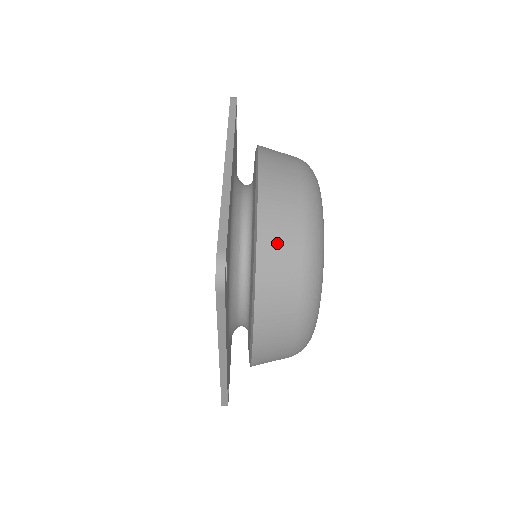
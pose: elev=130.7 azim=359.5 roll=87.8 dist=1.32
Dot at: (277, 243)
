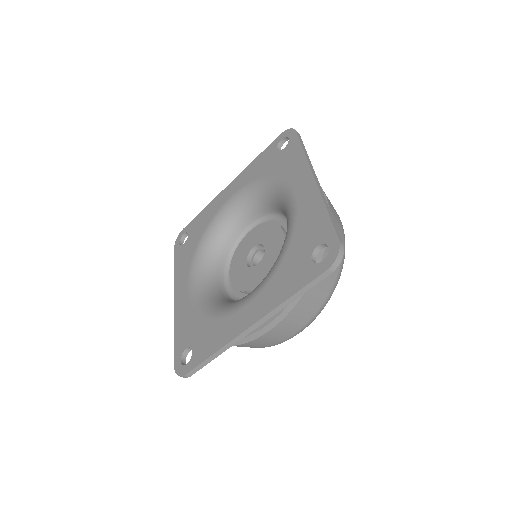
Dot at: occluded
